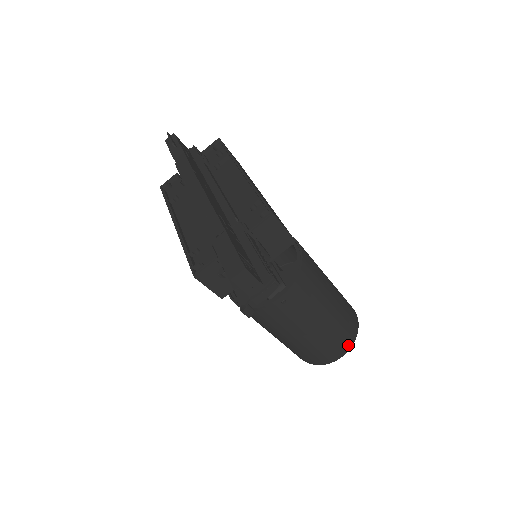
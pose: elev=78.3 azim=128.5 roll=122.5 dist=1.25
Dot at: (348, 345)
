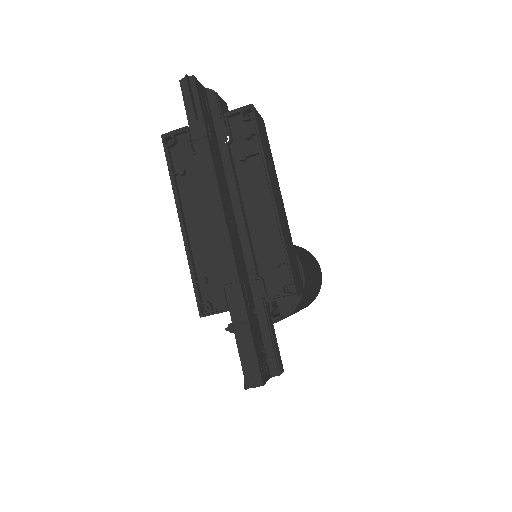
Dot at: occluded
